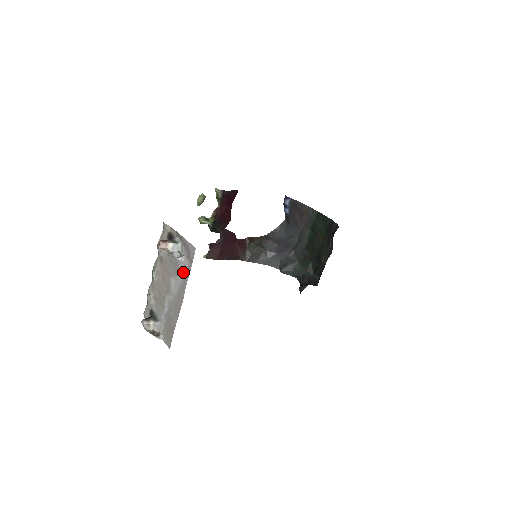
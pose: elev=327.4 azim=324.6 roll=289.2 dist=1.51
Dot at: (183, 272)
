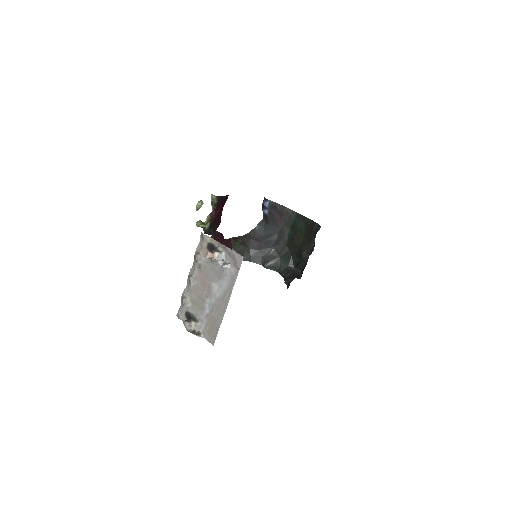
Dot at: (228, 278)
